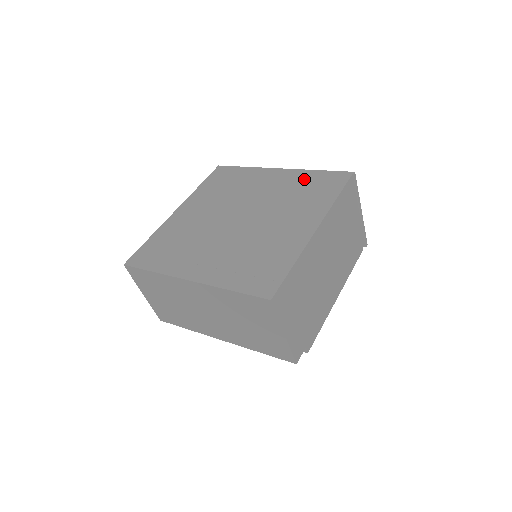
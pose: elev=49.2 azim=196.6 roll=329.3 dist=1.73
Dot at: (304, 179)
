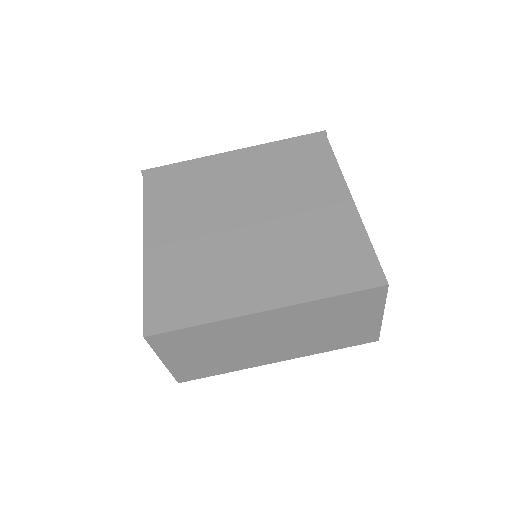
Dot at: (278, 153)
